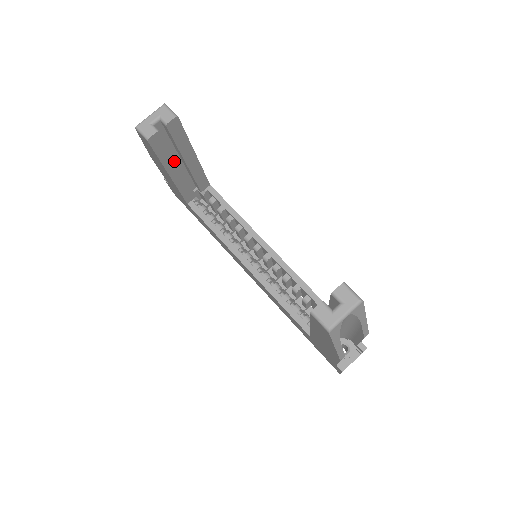
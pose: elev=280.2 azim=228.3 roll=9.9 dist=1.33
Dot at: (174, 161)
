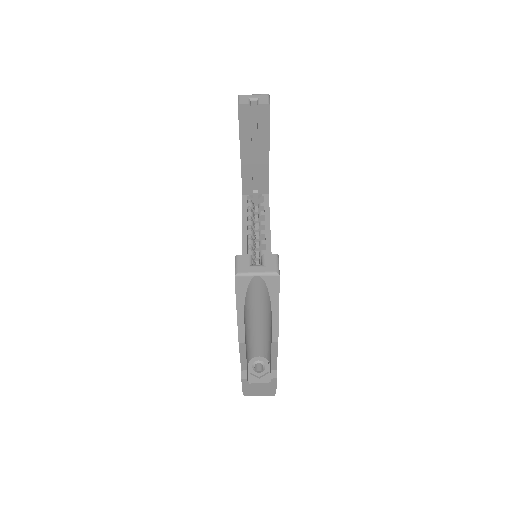
Dot at: (250, 143)
